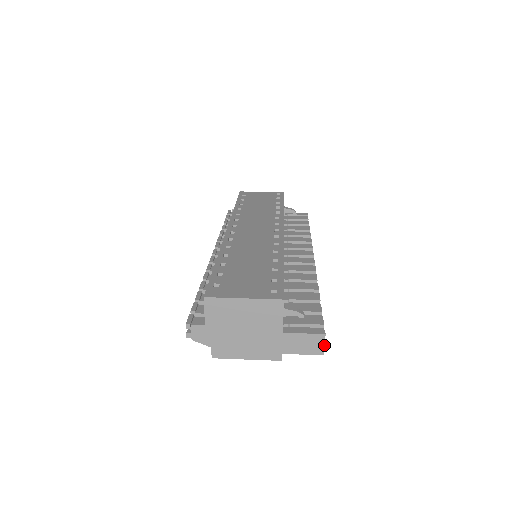
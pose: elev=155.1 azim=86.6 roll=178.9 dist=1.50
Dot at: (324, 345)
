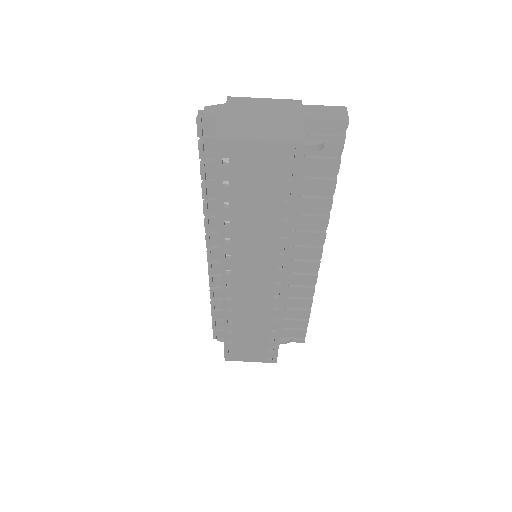
Dot at: occluded
